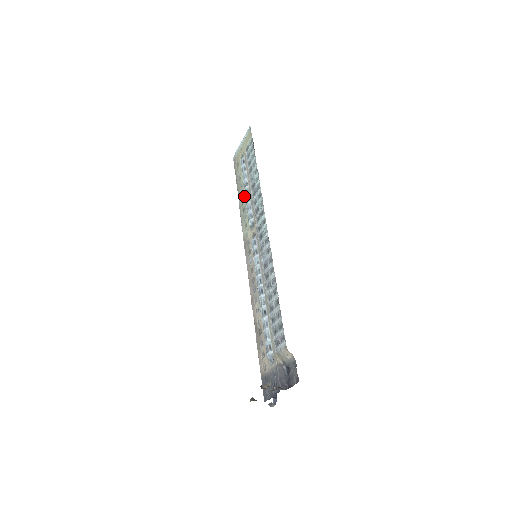
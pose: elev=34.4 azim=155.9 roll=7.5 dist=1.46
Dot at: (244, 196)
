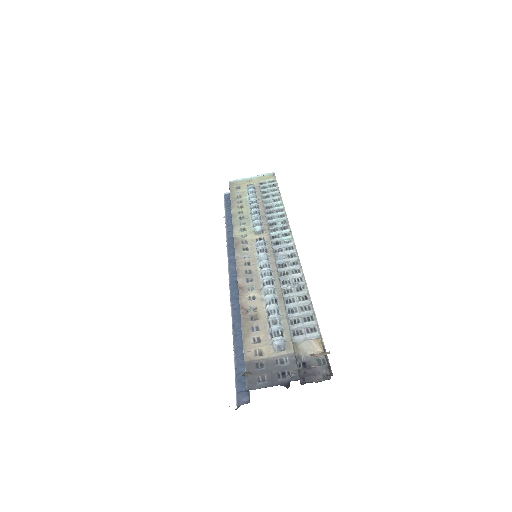
Dot at: (247, 209)
